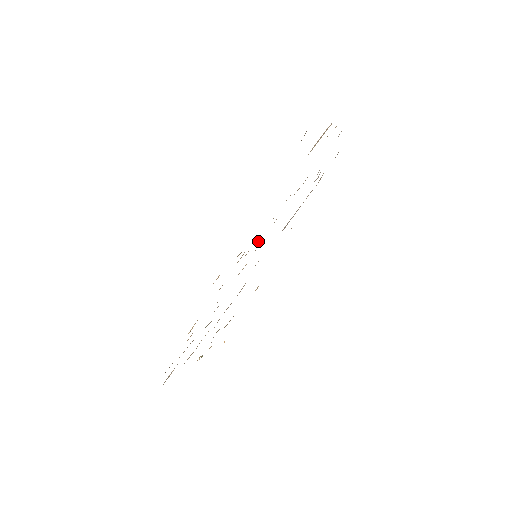
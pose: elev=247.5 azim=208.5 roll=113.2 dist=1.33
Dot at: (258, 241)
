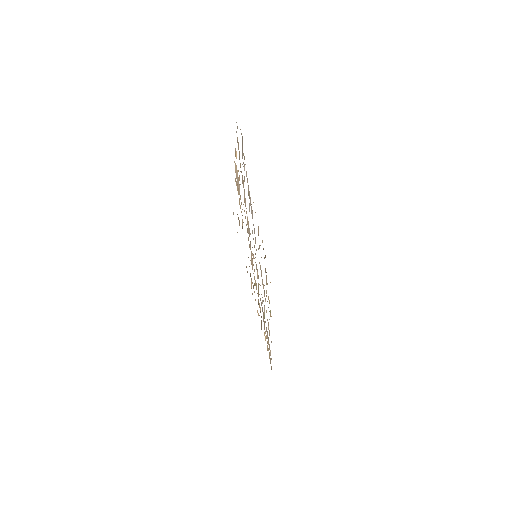
Dot at: occluded
